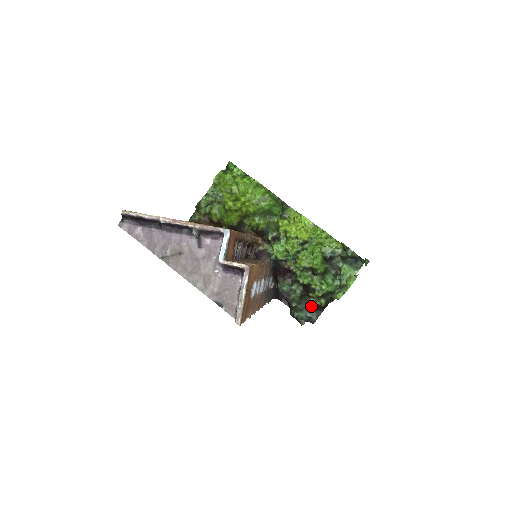
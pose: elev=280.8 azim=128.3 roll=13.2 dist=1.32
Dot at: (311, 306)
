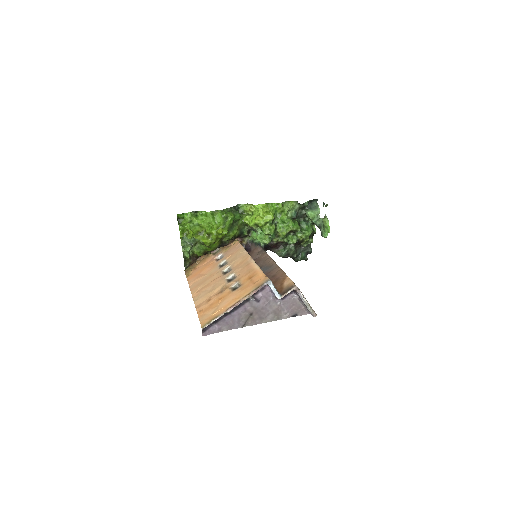
Dot at: occluded
